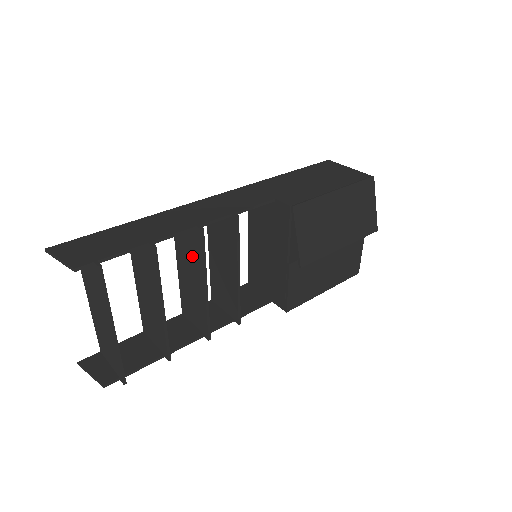
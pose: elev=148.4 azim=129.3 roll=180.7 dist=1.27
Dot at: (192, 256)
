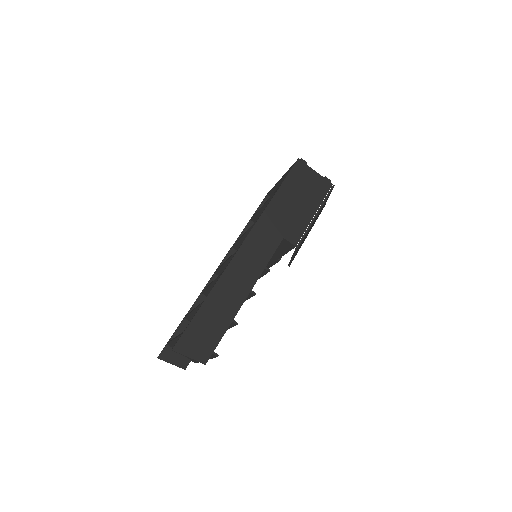
Dot at: occluded
